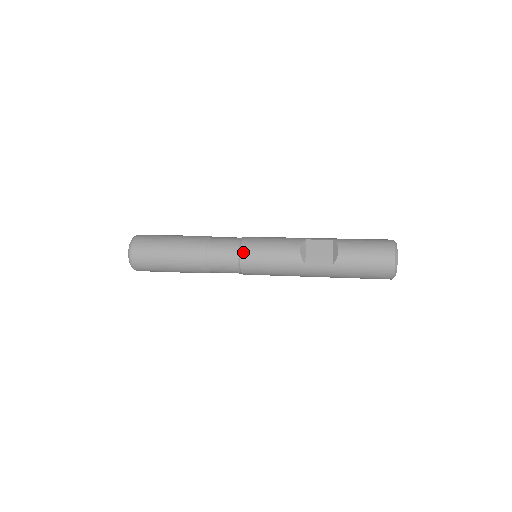
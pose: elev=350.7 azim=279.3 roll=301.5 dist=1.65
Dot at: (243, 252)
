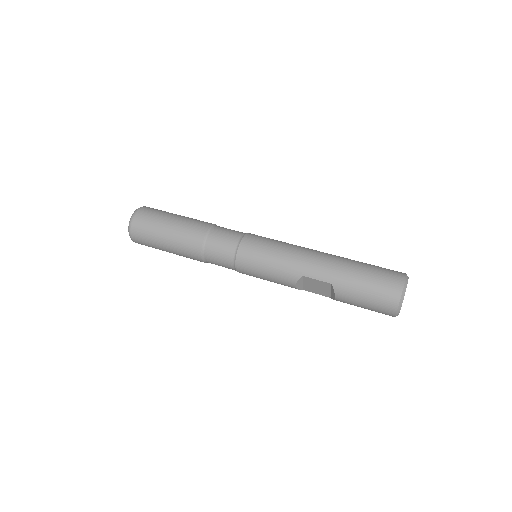
Dot at: (239, 272)
